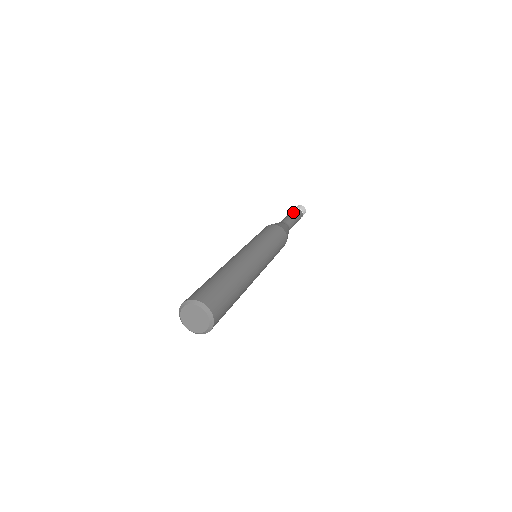
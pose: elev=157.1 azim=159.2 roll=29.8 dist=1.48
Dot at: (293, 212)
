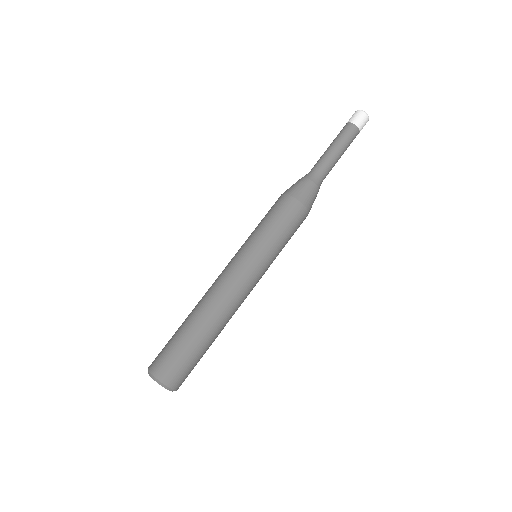
Dot at: (336, 137)
